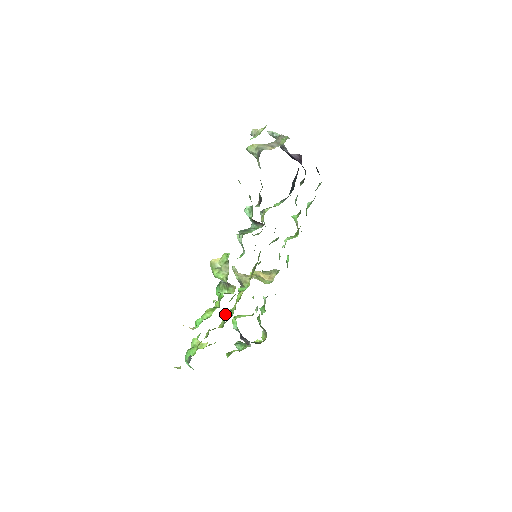
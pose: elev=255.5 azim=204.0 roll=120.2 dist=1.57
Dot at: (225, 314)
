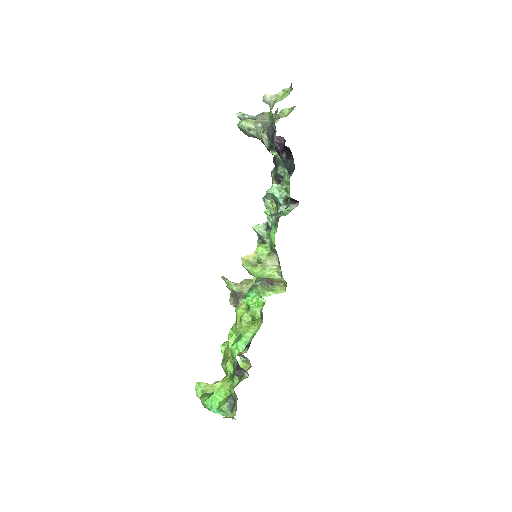
Dot at: (234, 337)
